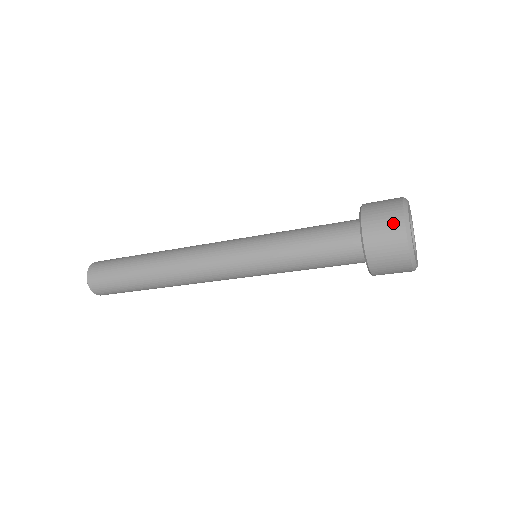
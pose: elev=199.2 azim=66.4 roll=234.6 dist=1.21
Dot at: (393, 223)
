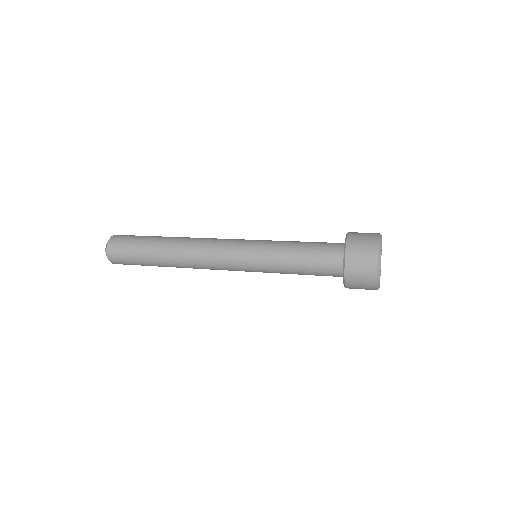
Dot at: (370, 246)
